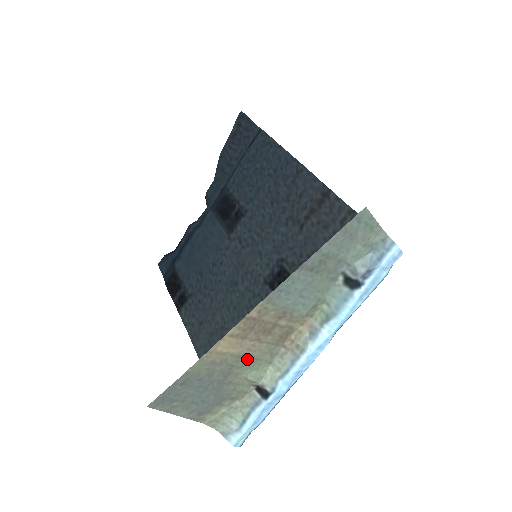
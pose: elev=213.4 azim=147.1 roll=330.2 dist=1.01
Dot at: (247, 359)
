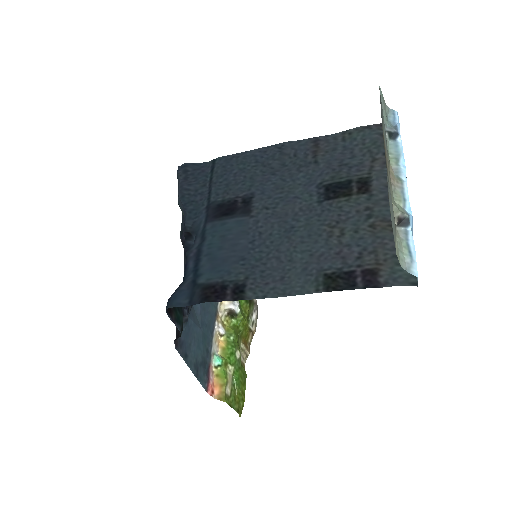
Dot at: occluded
